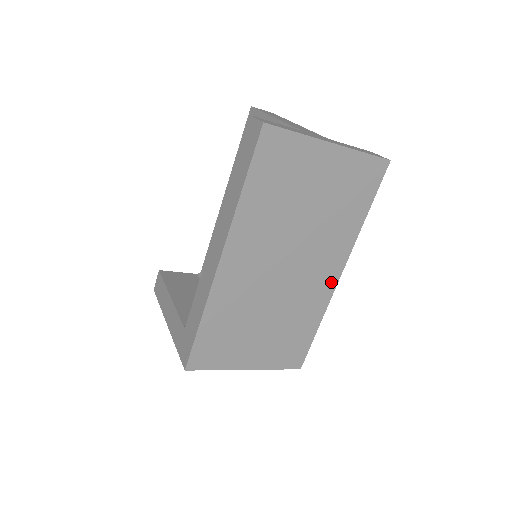
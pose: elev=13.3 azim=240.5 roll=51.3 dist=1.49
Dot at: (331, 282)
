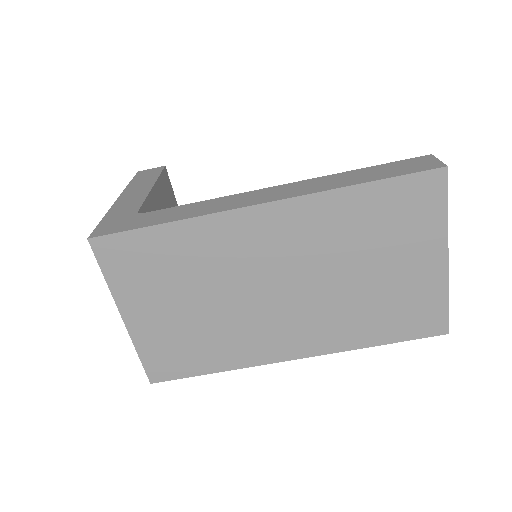
Dot at: (281, 353)
